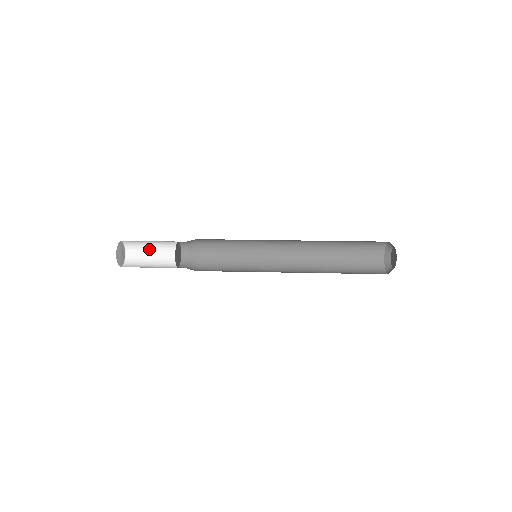
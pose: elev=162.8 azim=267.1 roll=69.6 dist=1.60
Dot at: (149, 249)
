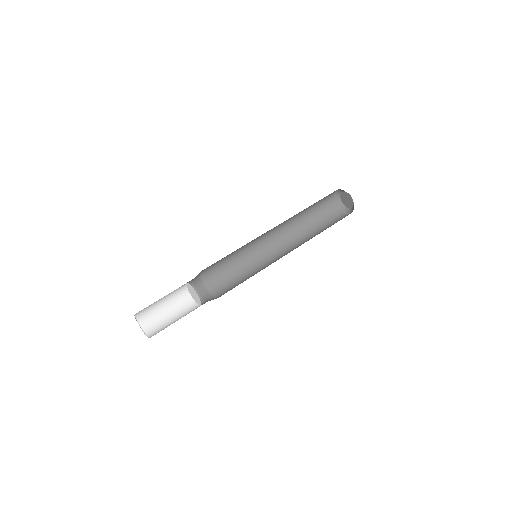
Dot at: (161, 310)
